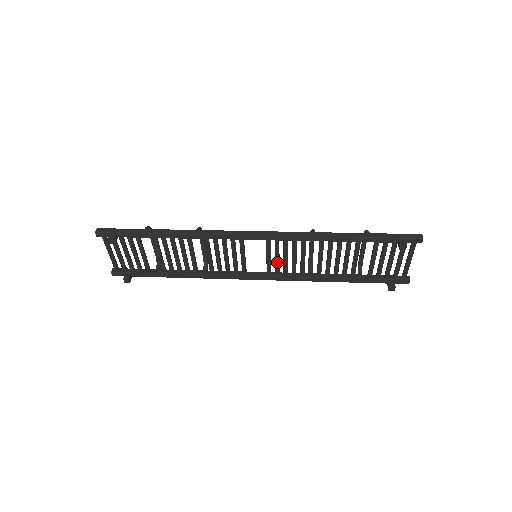
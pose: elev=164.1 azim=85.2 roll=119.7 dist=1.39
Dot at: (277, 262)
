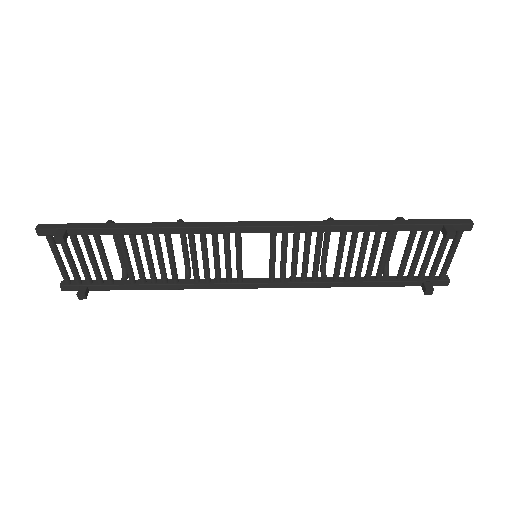
Dot at: (284, 263)
